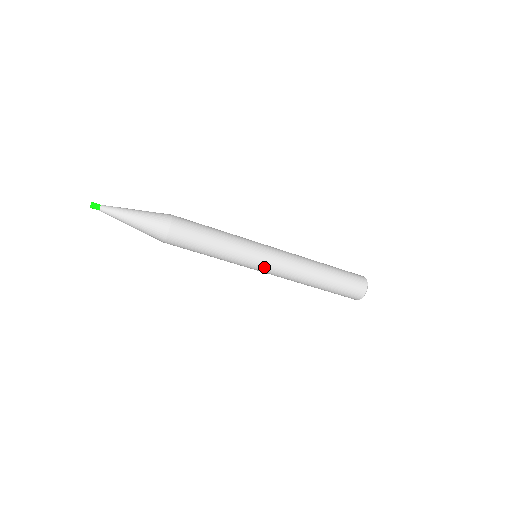
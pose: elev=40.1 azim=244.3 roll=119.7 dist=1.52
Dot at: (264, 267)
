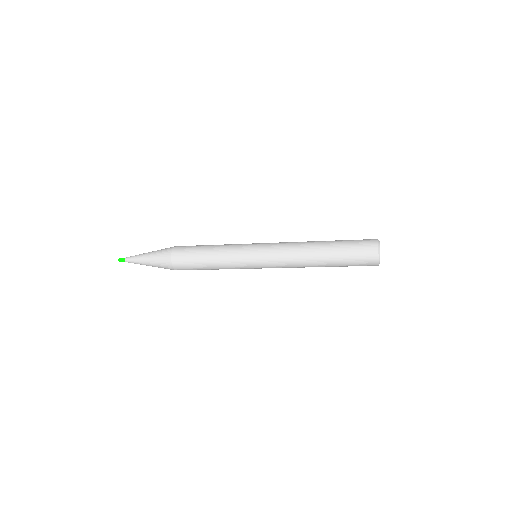
Dot at: occluded
